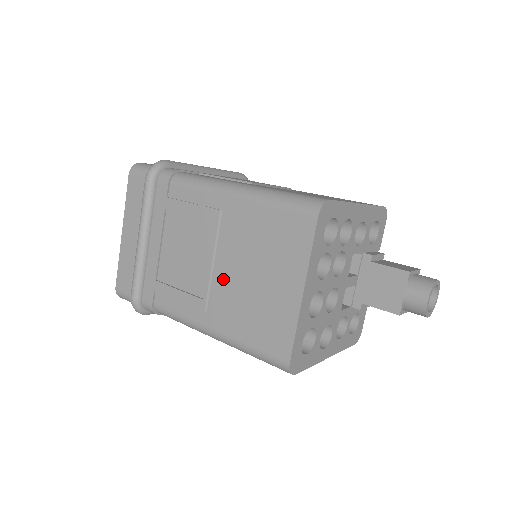
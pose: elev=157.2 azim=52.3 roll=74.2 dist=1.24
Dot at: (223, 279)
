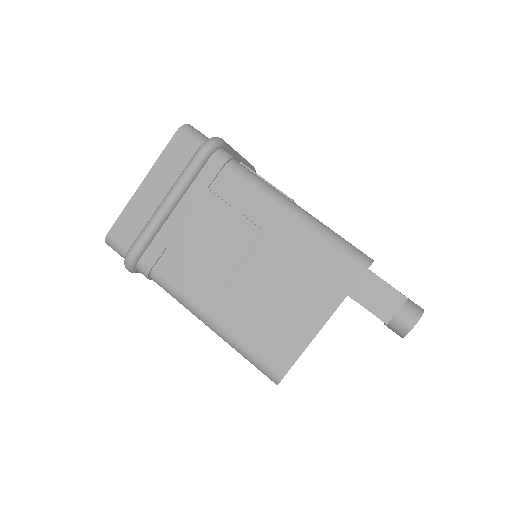
Dot at: occluded
